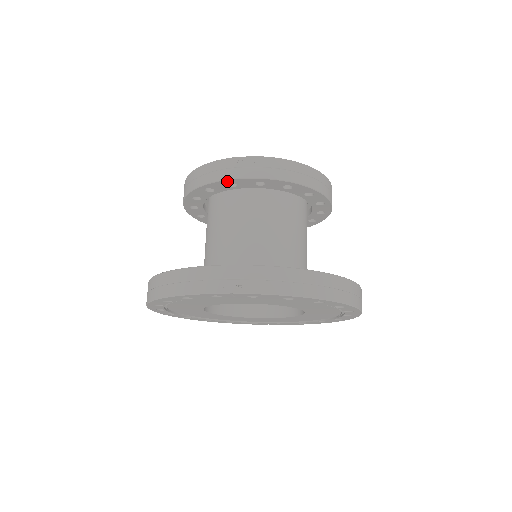
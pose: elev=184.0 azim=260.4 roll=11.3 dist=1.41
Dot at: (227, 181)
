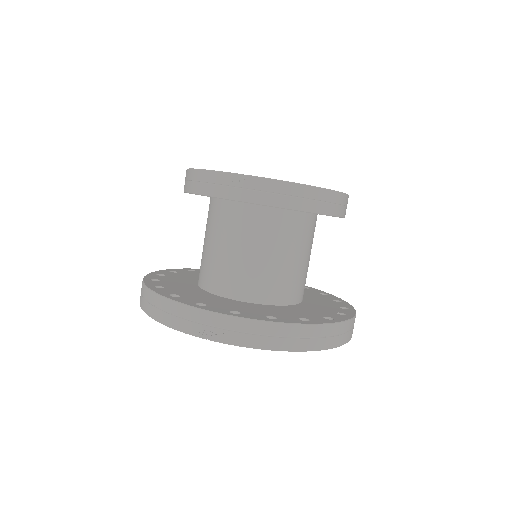
Dot at: occluded
